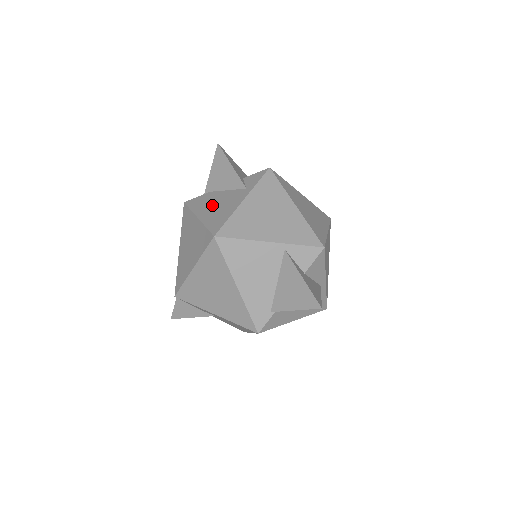
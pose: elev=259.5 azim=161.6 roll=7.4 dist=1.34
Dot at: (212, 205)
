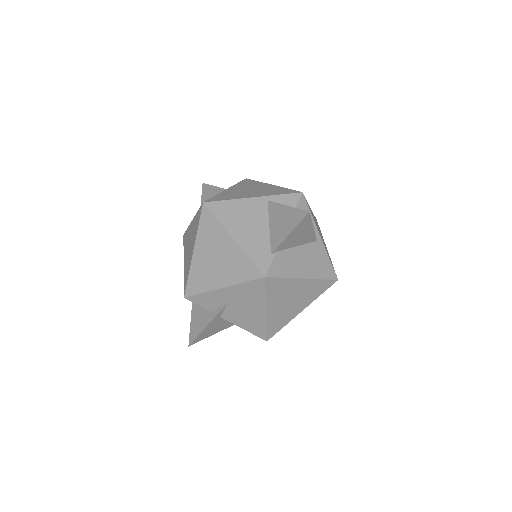
Dot at: occluded
